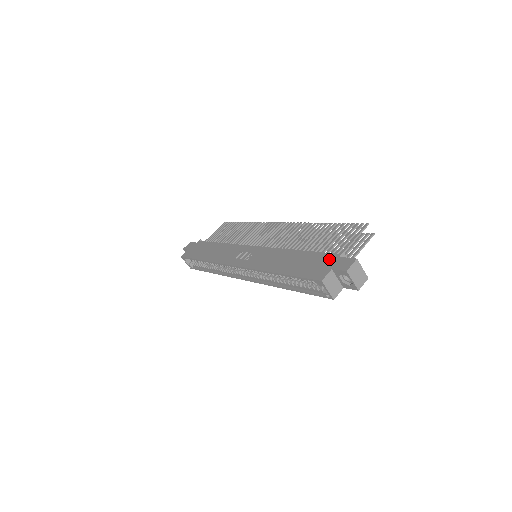
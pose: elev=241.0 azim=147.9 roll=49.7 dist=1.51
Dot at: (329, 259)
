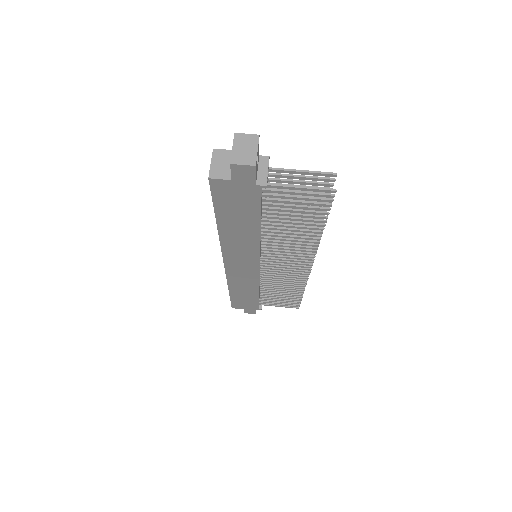
Dot at: occluded
